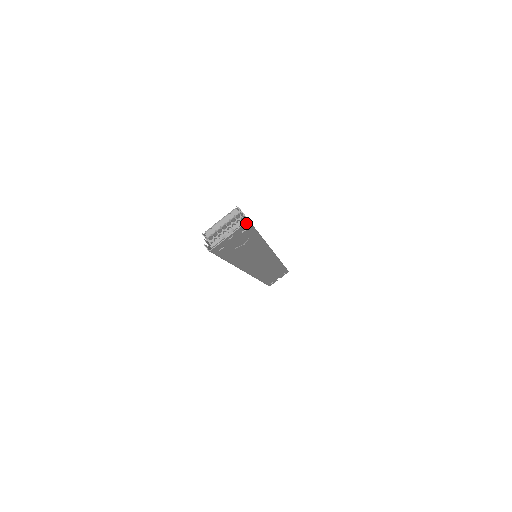
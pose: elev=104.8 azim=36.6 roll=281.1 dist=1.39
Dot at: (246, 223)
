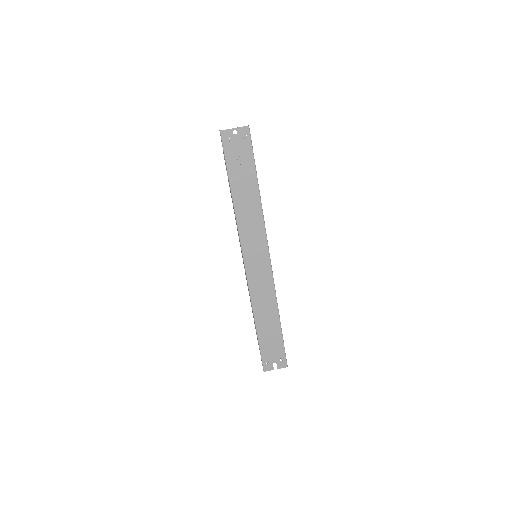
Dot at: (247, 127)
